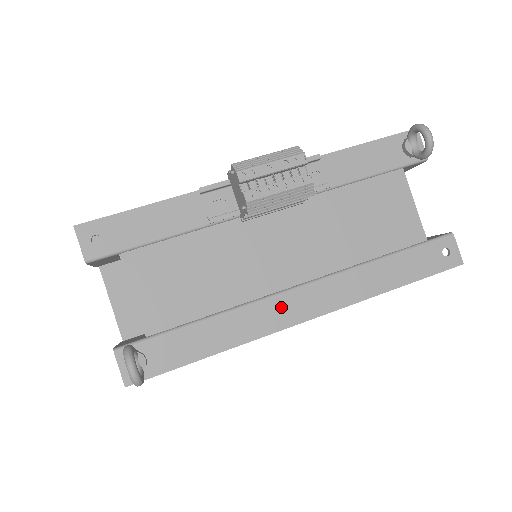
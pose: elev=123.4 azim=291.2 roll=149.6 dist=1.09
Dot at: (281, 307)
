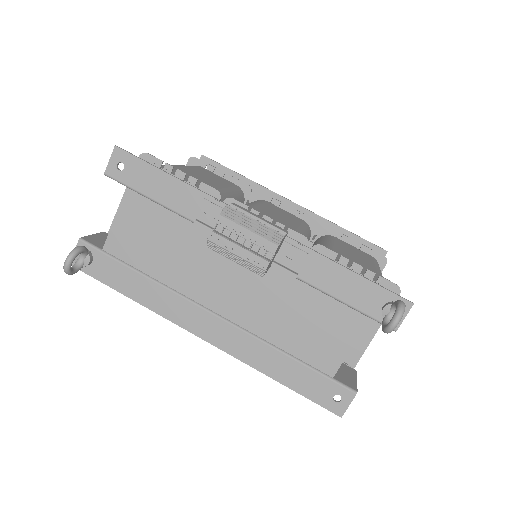
Dot at: (192, 314)
